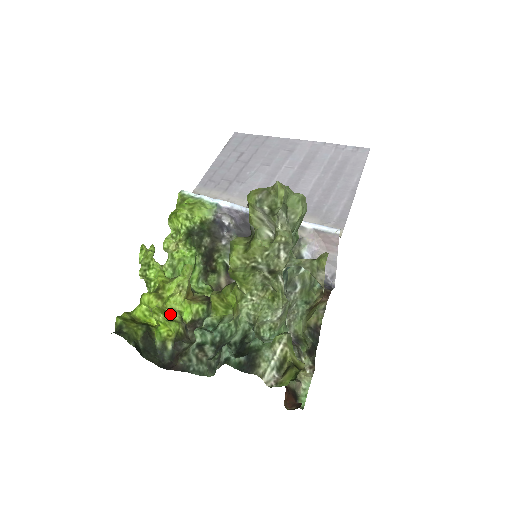
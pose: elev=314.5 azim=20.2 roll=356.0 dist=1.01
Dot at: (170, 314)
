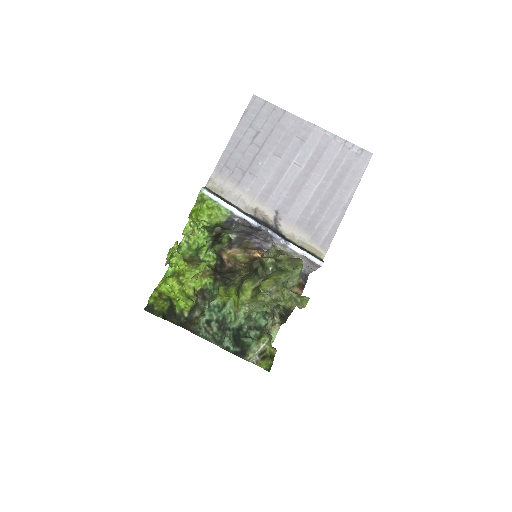
Dot at: (187, 291)
